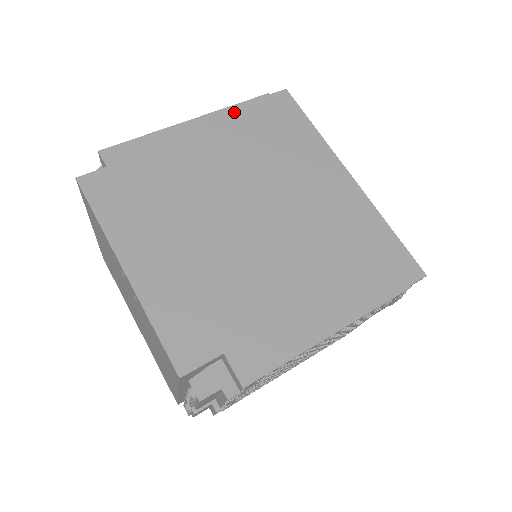
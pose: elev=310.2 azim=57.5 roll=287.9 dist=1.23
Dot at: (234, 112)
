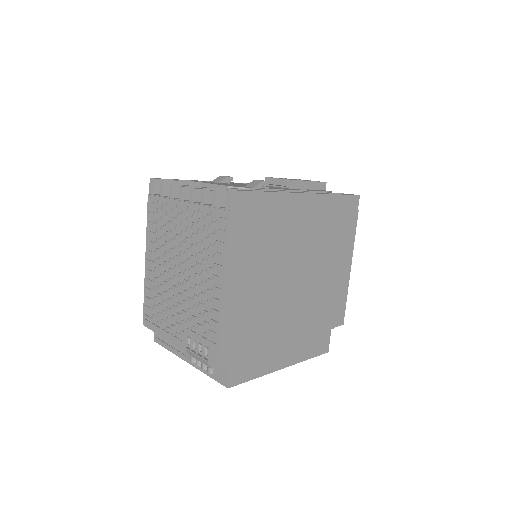
Dot at: (232, 253)
